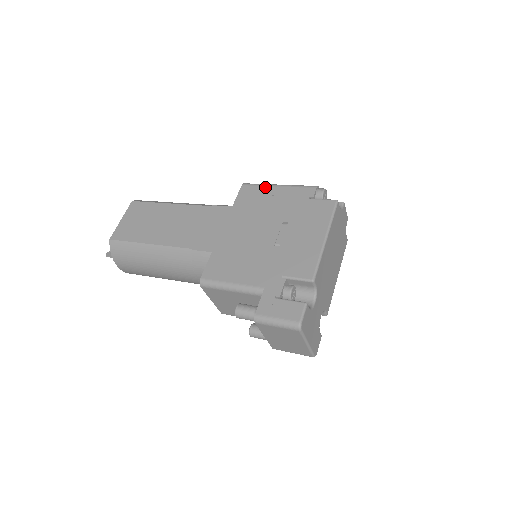
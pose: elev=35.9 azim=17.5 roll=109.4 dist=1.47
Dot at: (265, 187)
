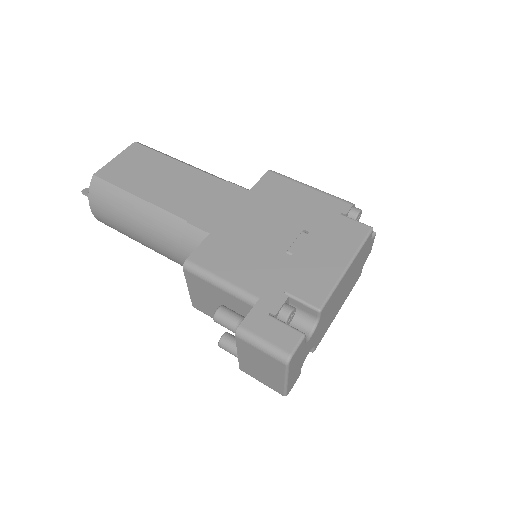
Dot at: (294, 183)
